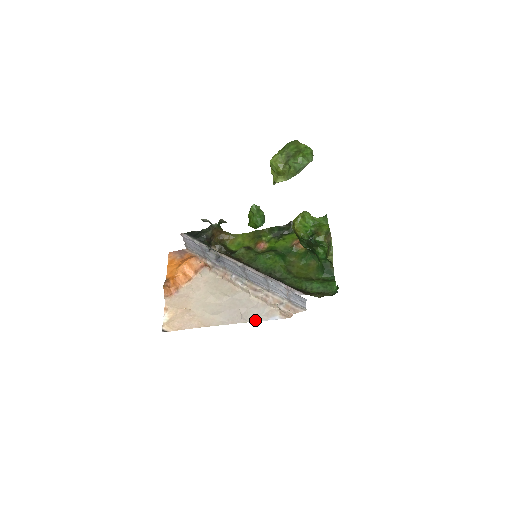
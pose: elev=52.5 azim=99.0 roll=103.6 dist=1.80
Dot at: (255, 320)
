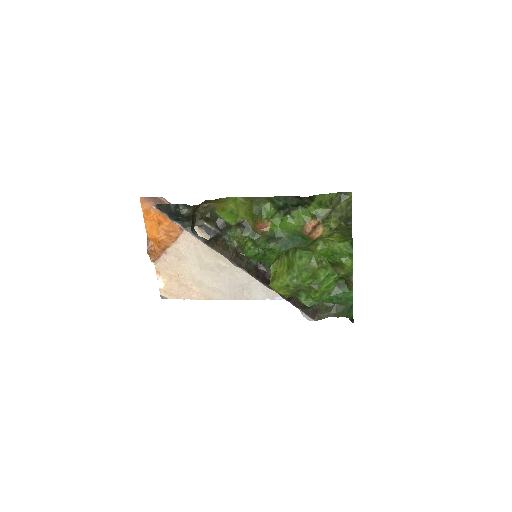
Dot at: (259, 298)
